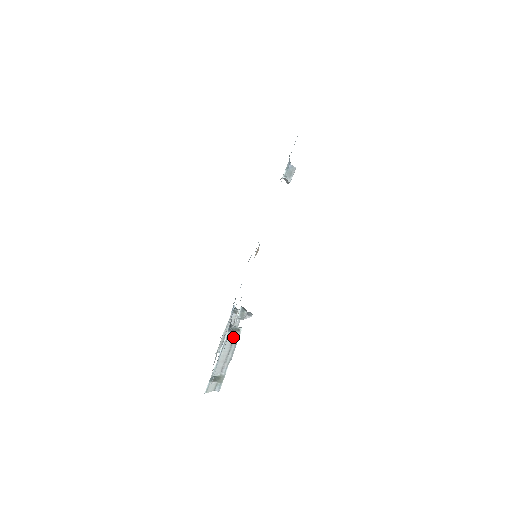
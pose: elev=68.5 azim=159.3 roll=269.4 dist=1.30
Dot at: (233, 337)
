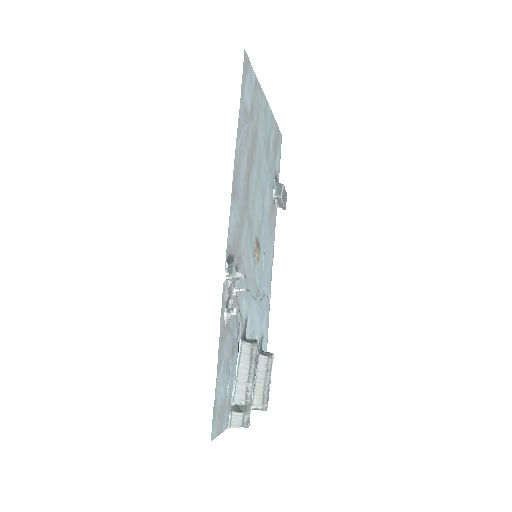
Dot at: (231, 310)
